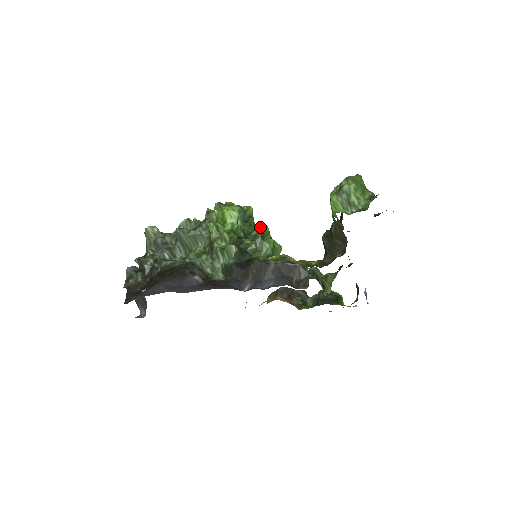
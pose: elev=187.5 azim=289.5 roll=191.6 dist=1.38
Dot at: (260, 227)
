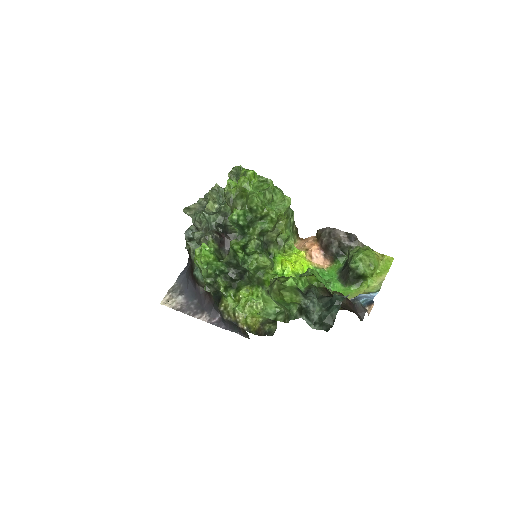
Dot at: (244, 250)
